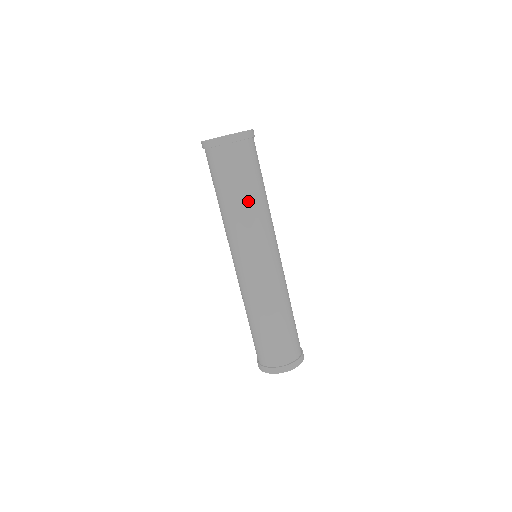
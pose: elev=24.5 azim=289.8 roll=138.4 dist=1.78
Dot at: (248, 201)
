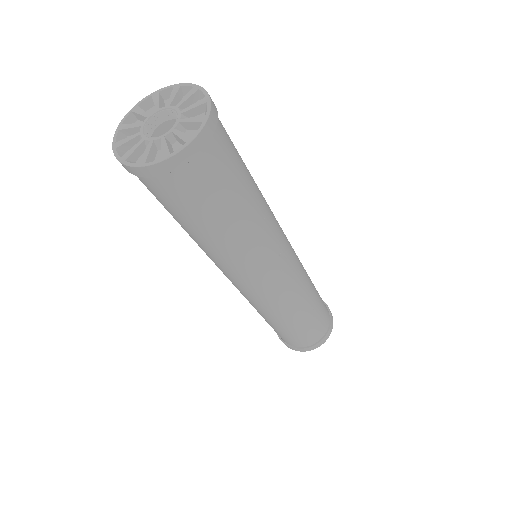
Dot at: (216, 239)
